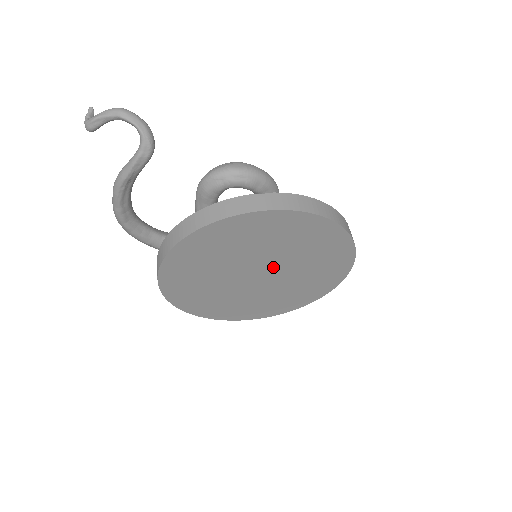
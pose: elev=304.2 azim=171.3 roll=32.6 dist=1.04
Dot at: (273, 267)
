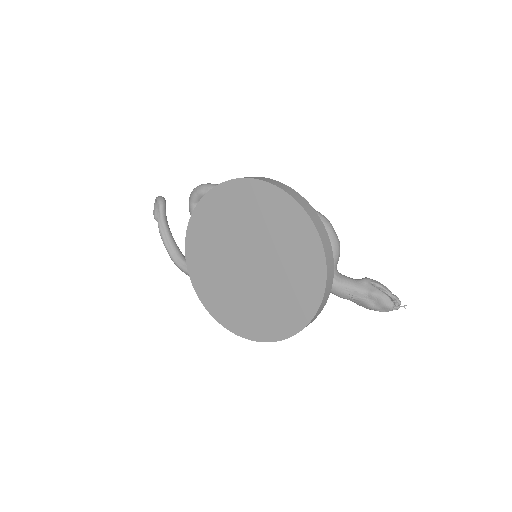
Dot at: (251, 249)
